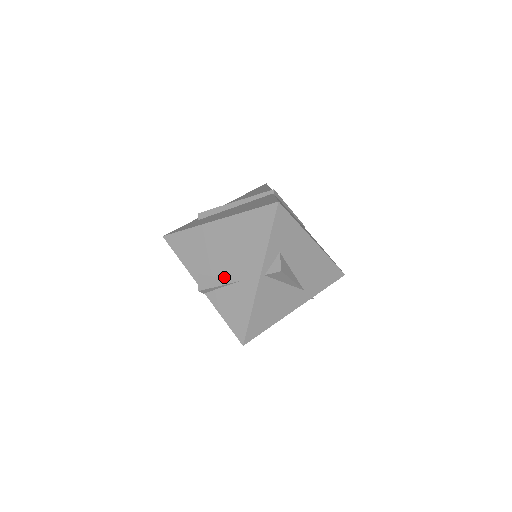
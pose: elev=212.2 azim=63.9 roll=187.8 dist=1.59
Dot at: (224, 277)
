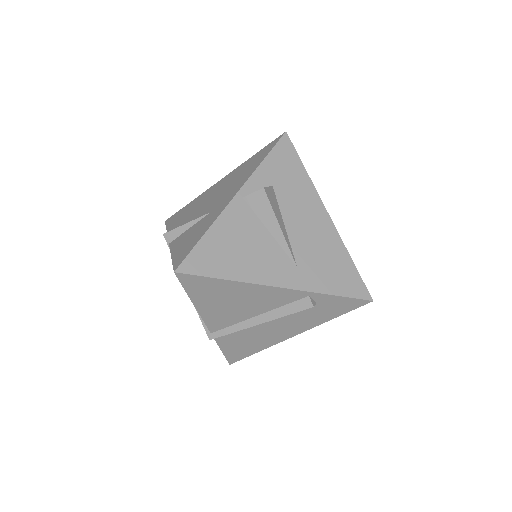
Dot at: (198, 217)
